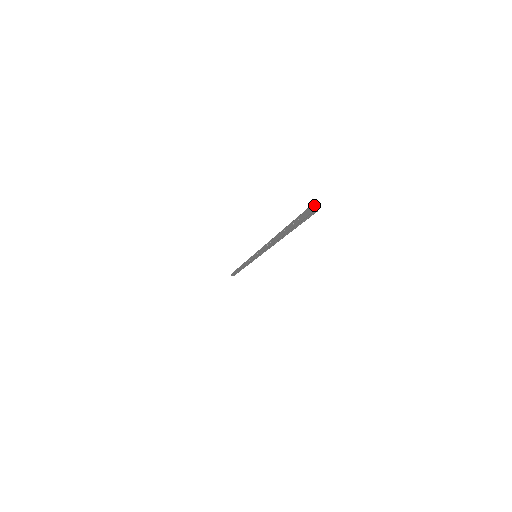
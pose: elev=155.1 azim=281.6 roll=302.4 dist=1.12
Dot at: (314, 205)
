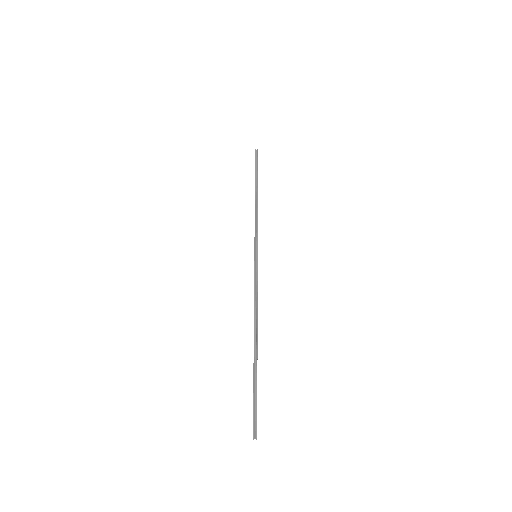
Dot at: (254, 438)
